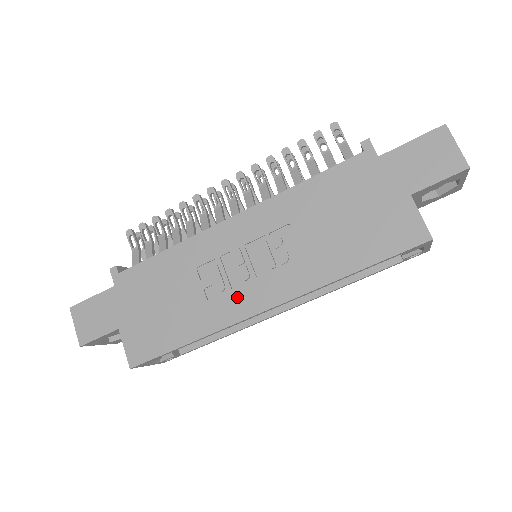
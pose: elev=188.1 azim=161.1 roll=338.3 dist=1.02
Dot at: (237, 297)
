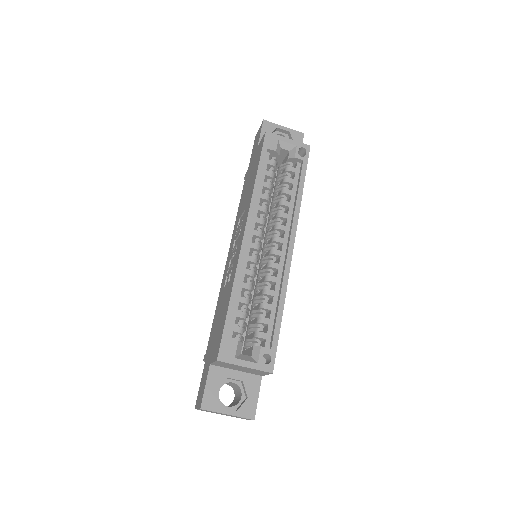
Dot at: (236, 256)
